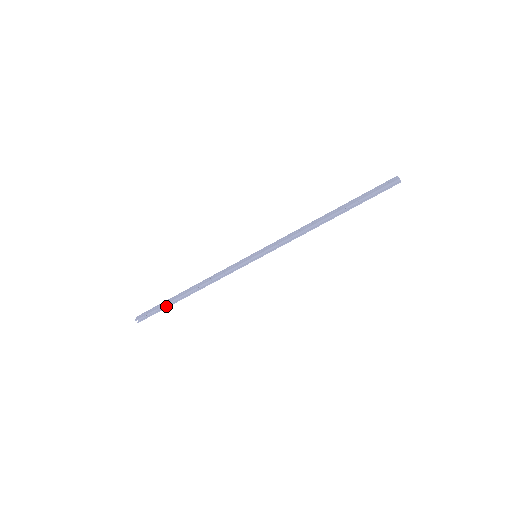
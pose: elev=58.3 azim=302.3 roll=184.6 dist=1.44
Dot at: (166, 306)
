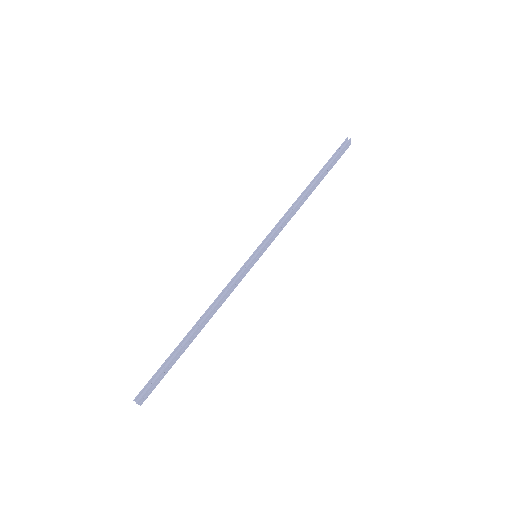
Dot at: (171, 362)
